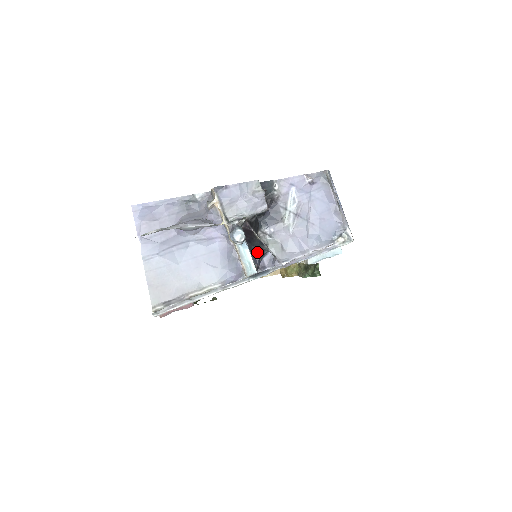
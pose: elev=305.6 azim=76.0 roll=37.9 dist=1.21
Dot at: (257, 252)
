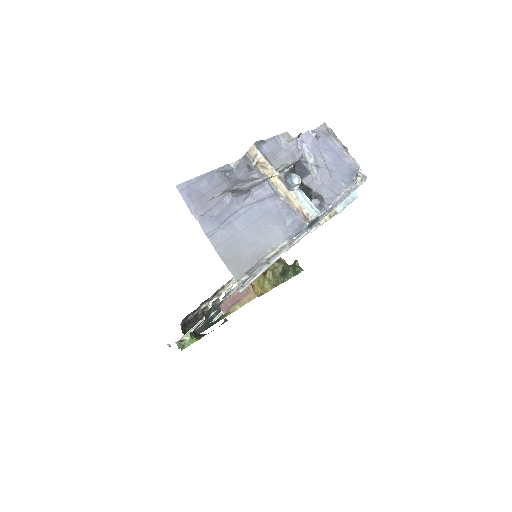
Dot at: occluded
